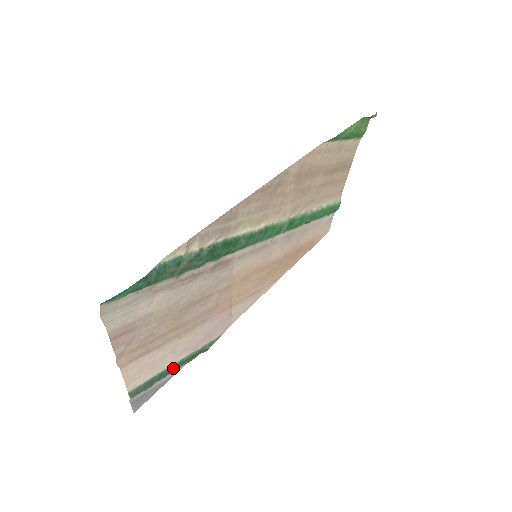
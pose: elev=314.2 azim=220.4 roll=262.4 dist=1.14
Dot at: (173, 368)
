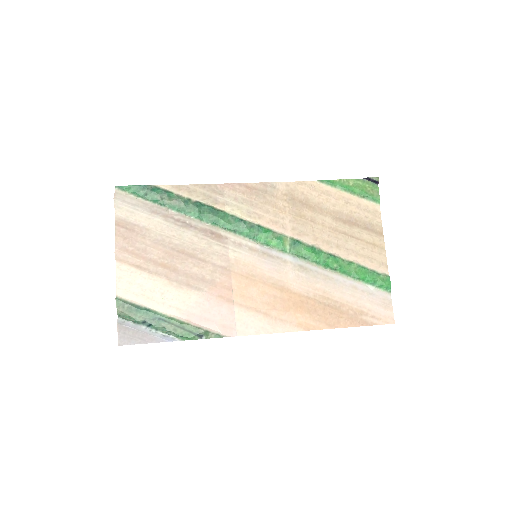
Dot at: (161, 320)
